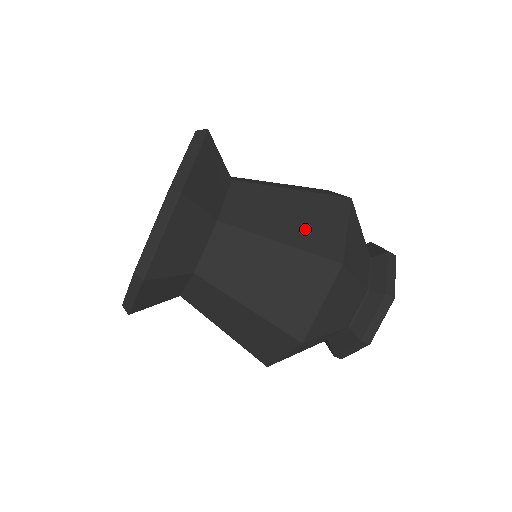
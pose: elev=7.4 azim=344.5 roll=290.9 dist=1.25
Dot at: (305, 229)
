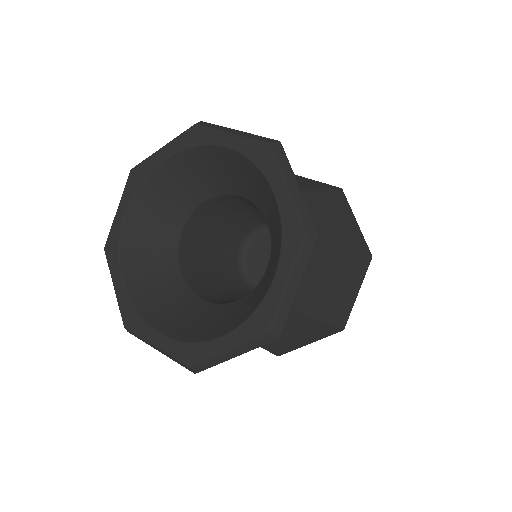
Dot at: (341, 231)
